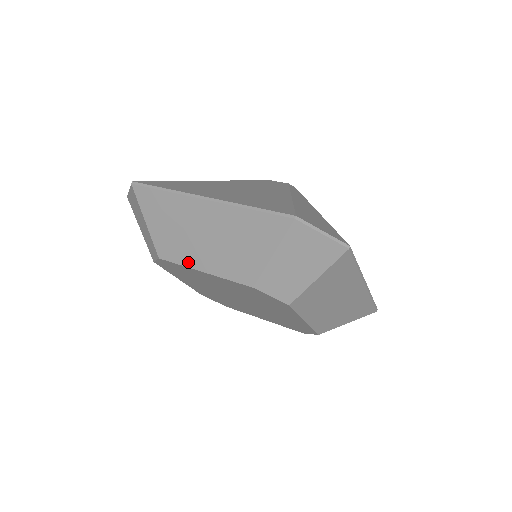
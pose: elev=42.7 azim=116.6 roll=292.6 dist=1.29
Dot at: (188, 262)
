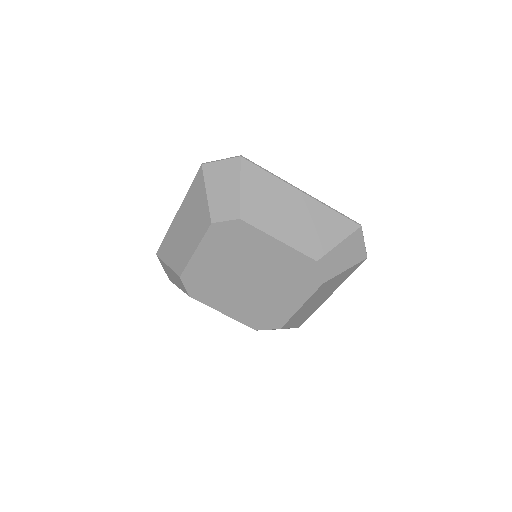
Dot at: (188, 257)
